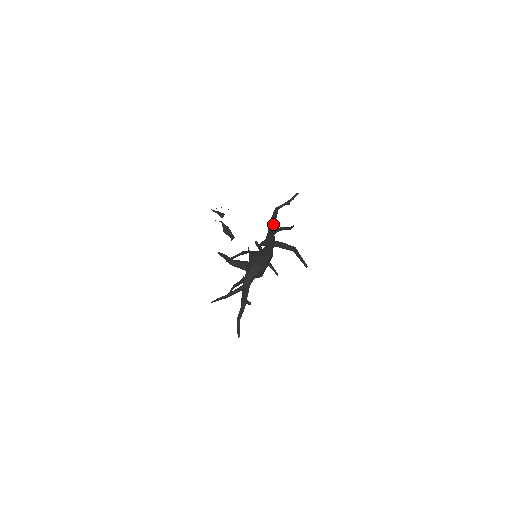
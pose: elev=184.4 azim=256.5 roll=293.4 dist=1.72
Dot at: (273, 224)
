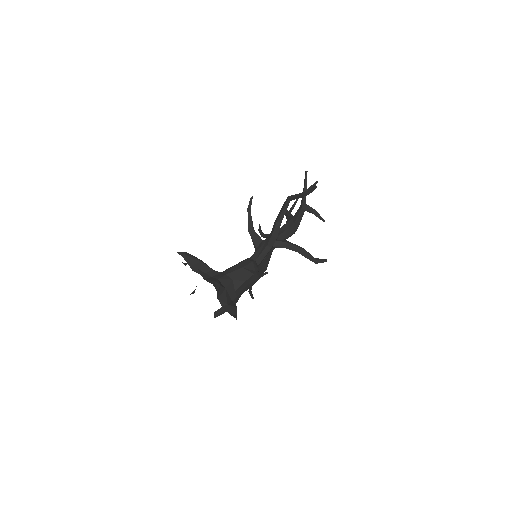
Dot at: (278, 223)
